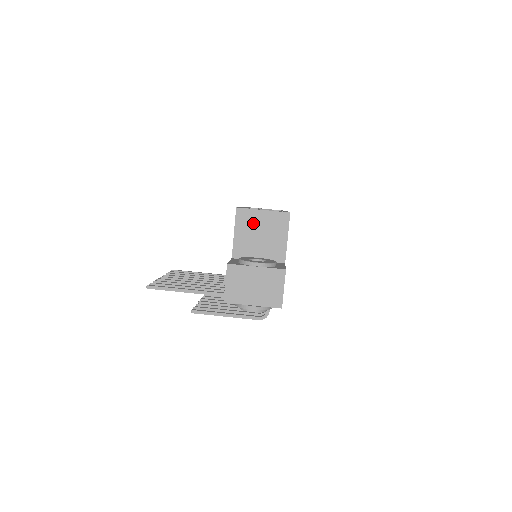
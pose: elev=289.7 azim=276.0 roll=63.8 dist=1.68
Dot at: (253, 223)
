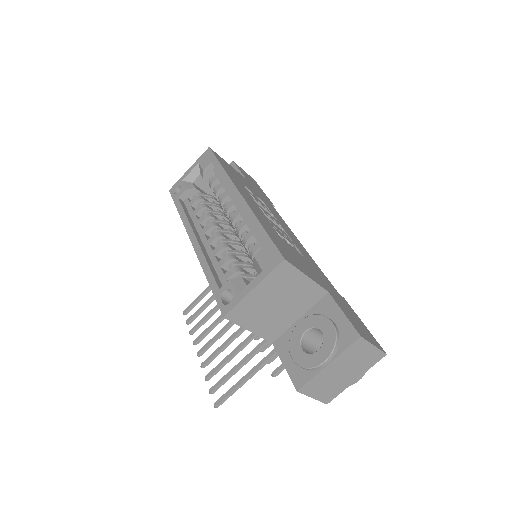
Dot at: (257, 307)
